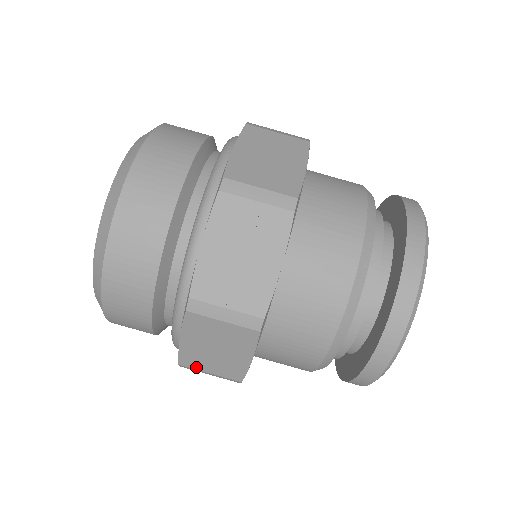
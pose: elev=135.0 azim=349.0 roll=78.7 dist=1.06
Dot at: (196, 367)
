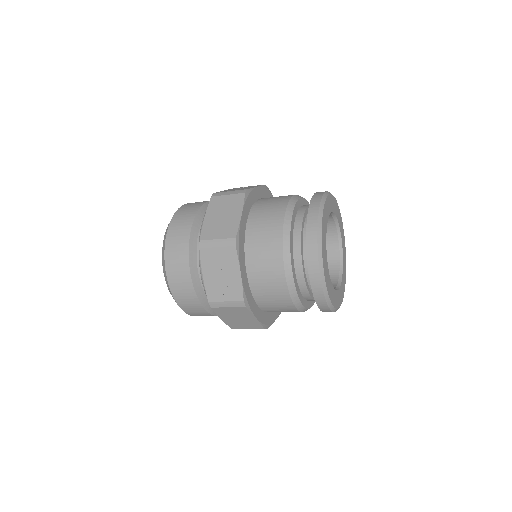
Dot at: (239, 328)
